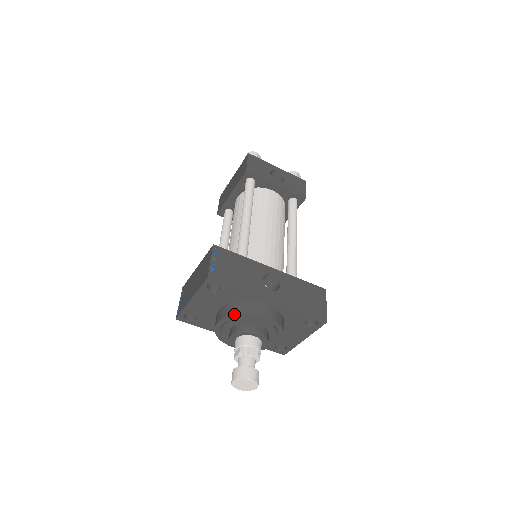
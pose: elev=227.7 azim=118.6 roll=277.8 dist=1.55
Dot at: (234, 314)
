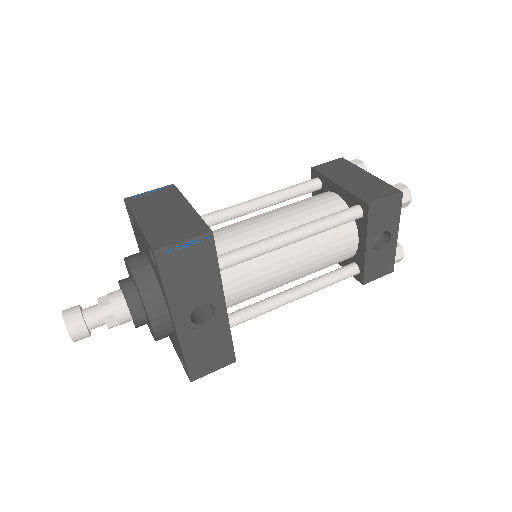
Dot at: (139, 288)
